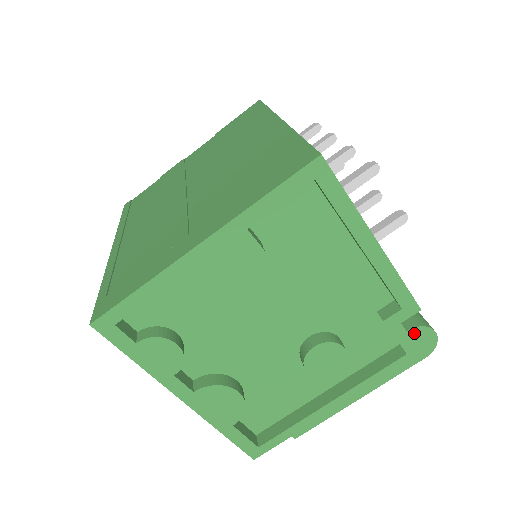
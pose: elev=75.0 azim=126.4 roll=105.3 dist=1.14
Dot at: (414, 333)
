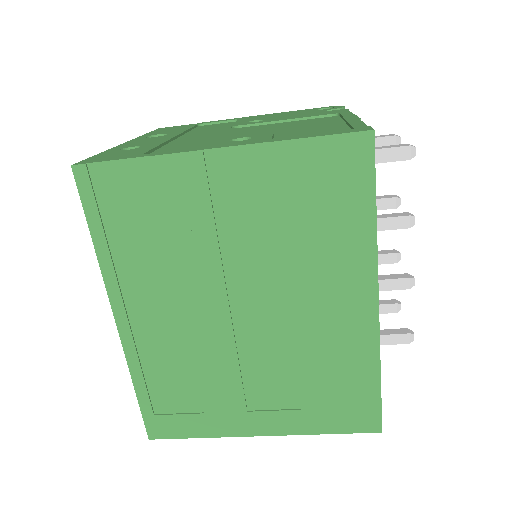
Dot at: occluded
